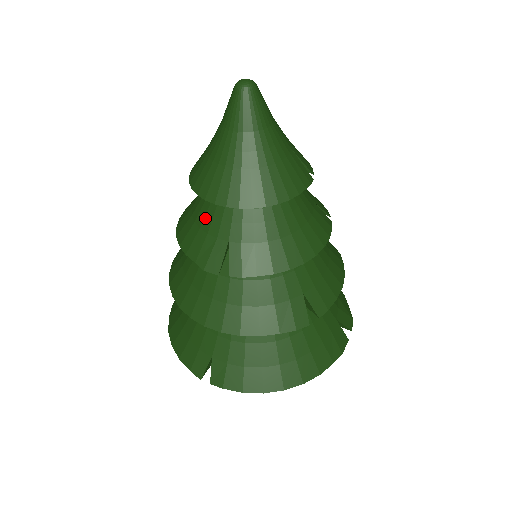
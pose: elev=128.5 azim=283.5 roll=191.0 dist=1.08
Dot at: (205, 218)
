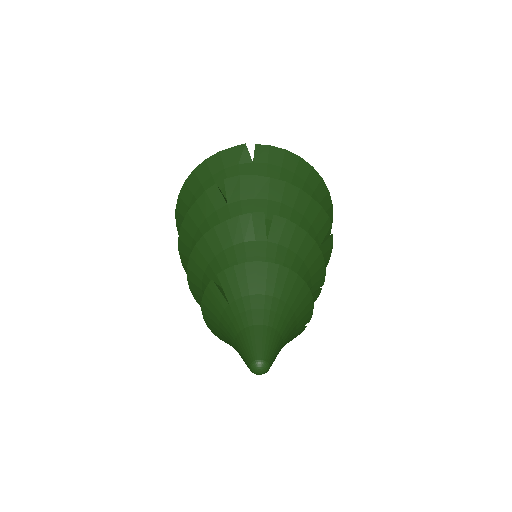
Dot at: occluded
